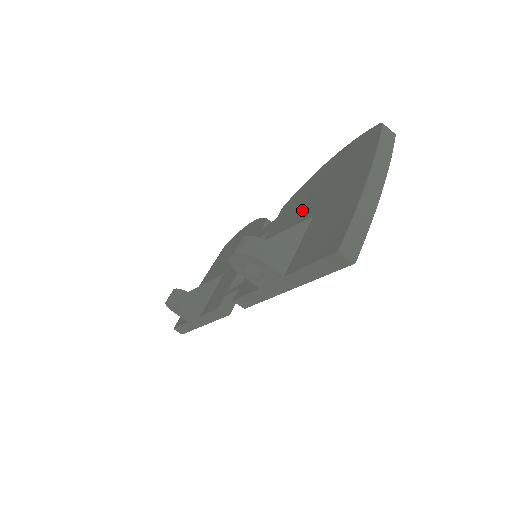
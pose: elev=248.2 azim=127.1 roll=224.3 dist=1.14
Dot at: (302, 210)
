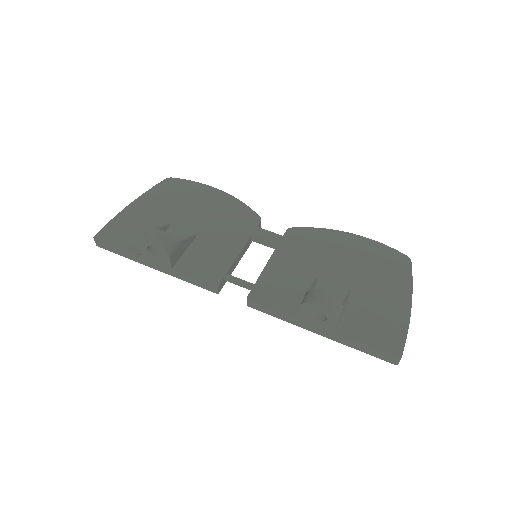
Dot at: (330, 266)
